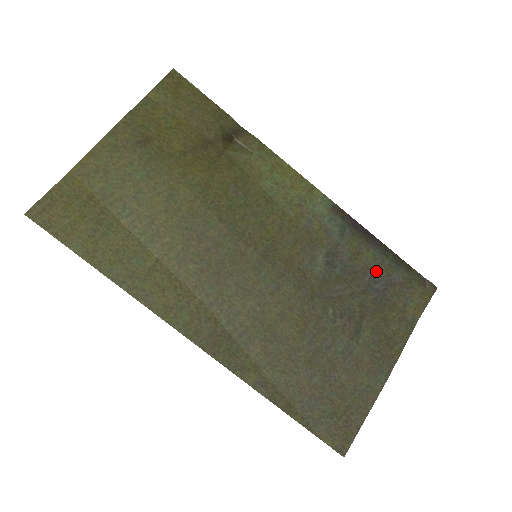
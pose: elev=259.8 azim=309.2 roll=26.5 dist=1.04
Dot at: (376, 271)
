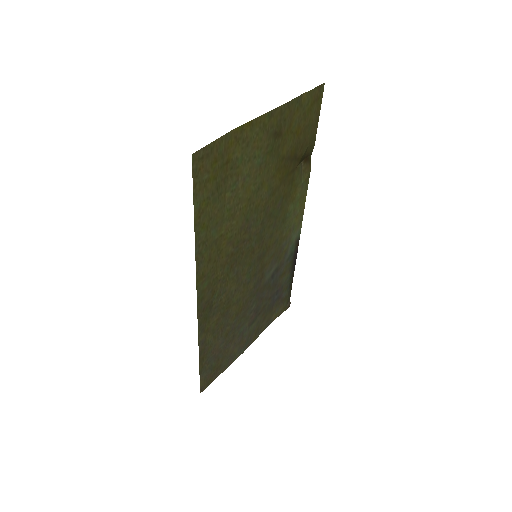
Dot at: (281, 288)
